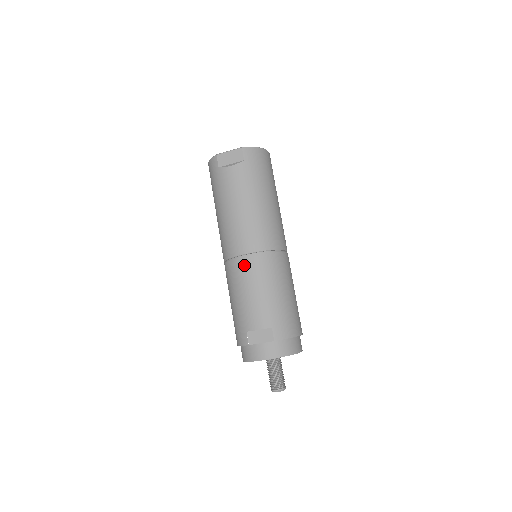
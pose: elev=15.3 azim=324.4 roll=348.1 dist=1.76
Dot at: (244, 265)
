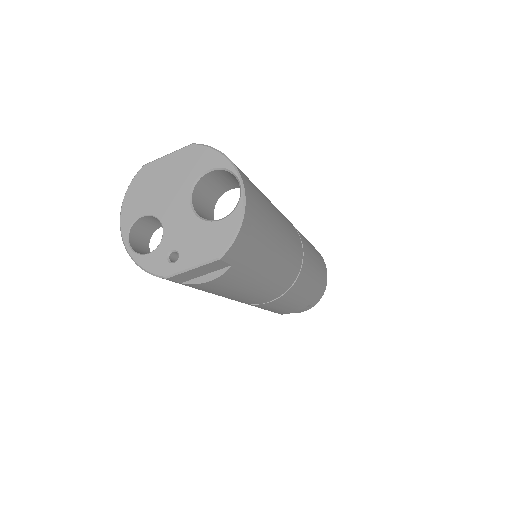
Dot at: (268, 305)
